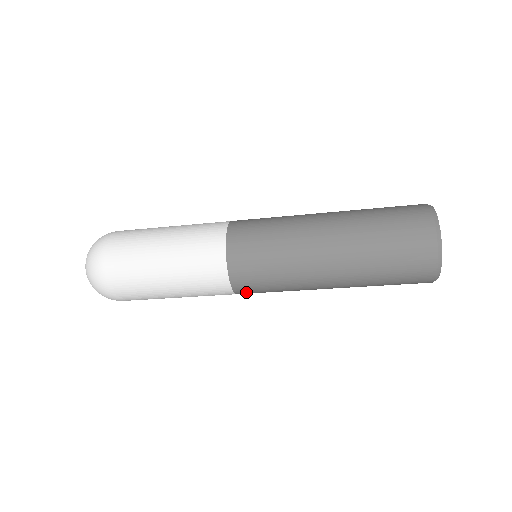
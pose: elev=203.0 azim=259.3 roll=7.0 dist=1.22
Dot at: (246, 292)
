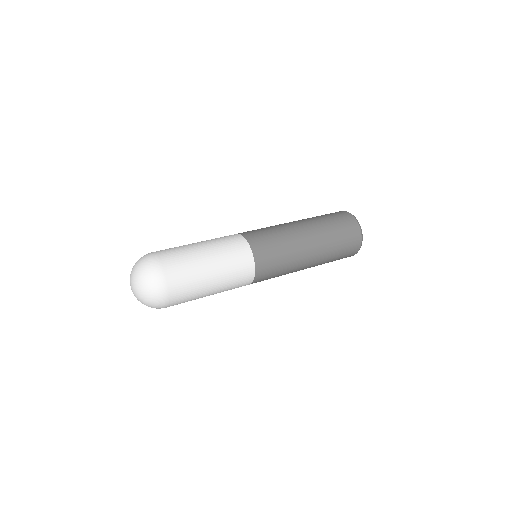
Dot at: occluded
